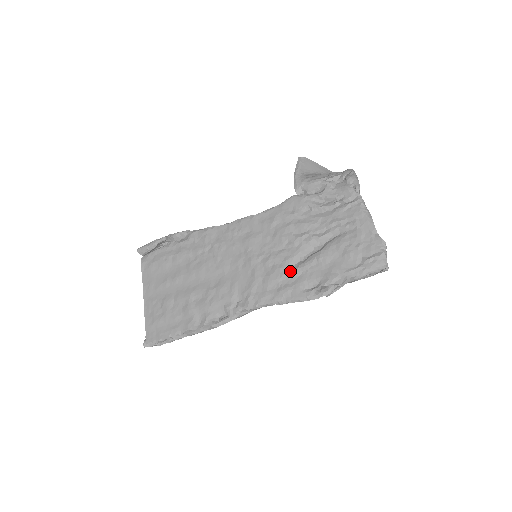
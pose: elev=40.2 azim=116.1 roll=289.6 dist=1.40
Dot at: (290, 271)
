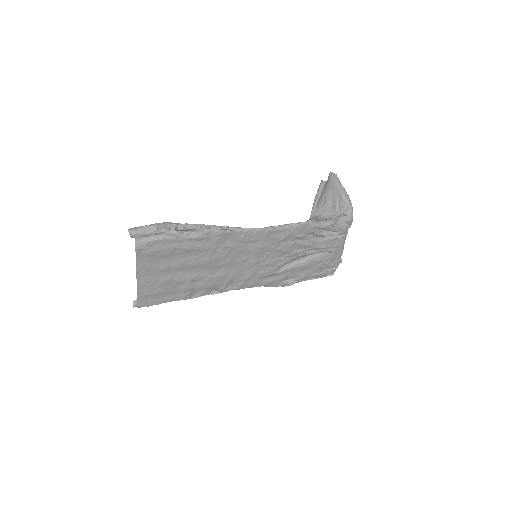
Dot at: (278, 271)
